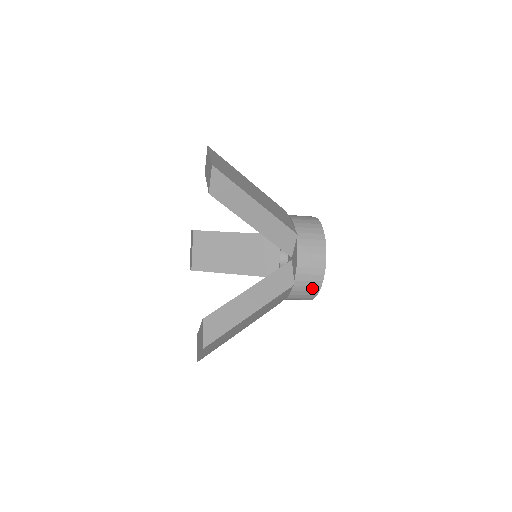
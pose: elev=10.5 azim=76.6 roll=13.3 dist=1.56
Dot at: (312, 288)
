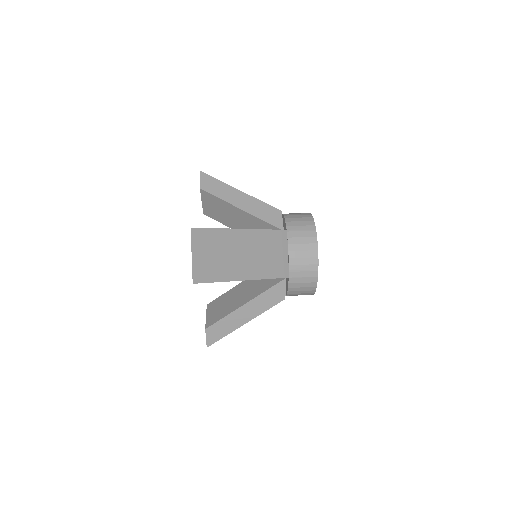
Dot at: occluded
